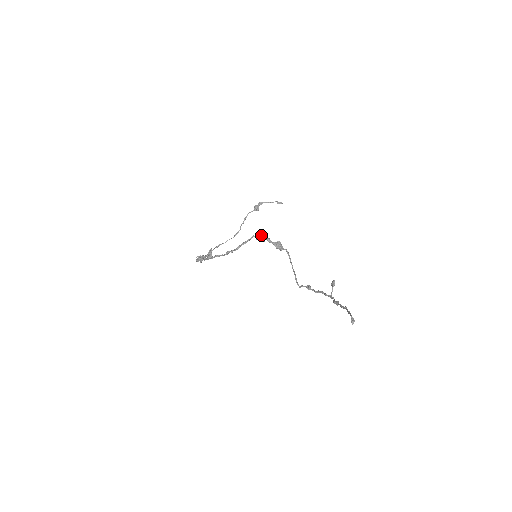
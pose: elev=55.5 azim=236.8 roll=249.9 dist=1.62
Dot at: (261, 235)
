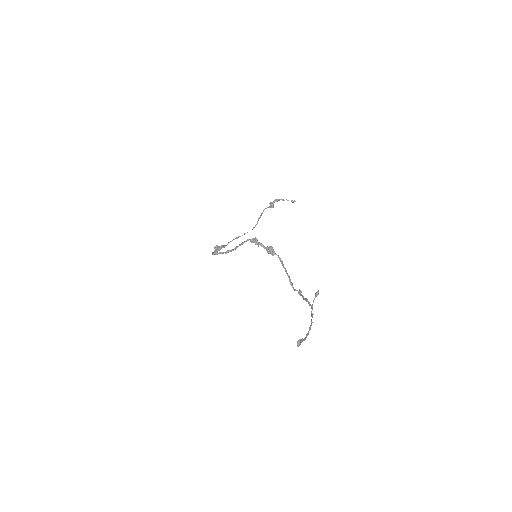
Dot at: occluded
